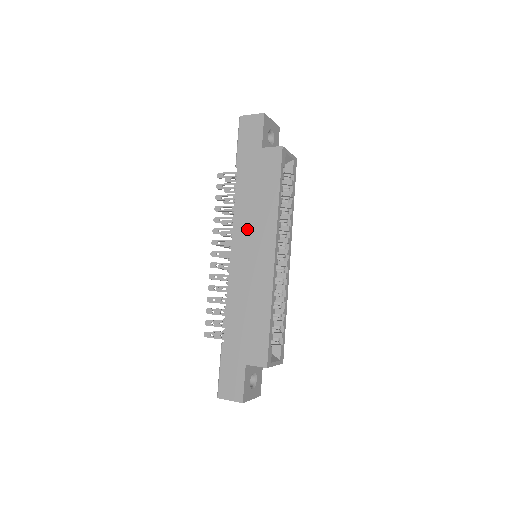
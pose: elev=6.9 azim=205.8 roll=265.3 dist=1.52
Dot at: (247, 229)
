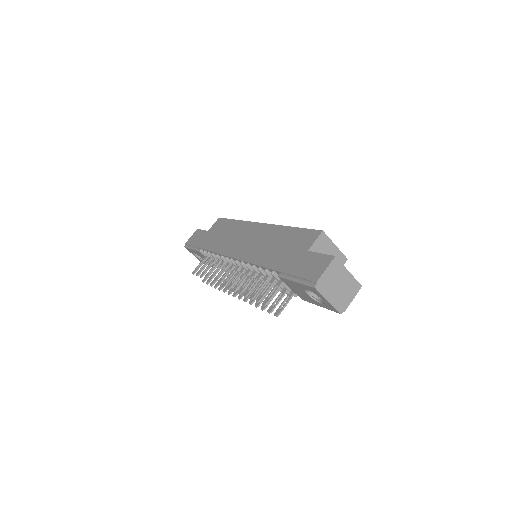
Dot at: (232, 243)
